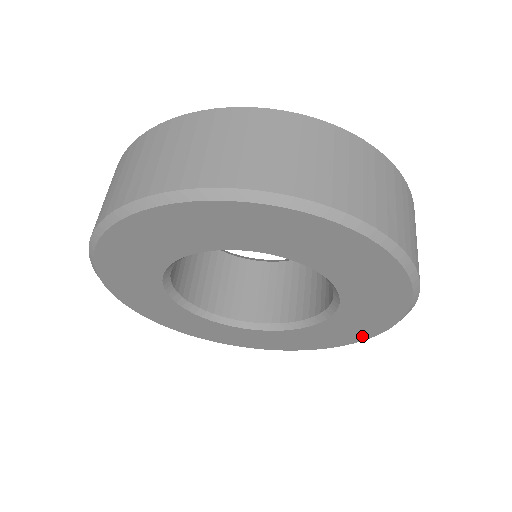
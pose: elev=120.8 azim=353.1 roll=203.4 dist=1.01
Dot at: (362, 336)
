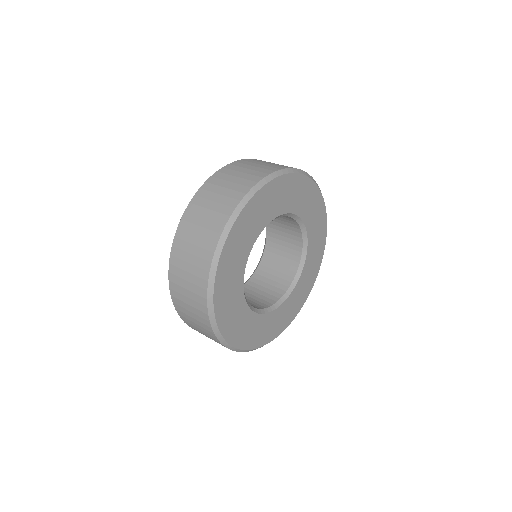
Dot at: (321, 204)
